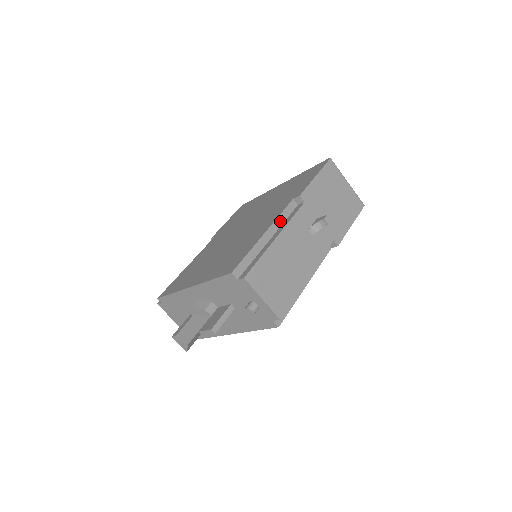
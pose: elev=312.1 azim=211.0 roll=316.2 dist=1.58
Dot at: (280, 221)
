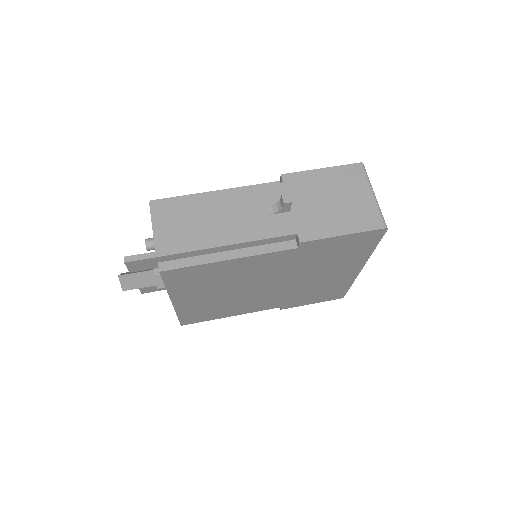
Dot at: occluded
